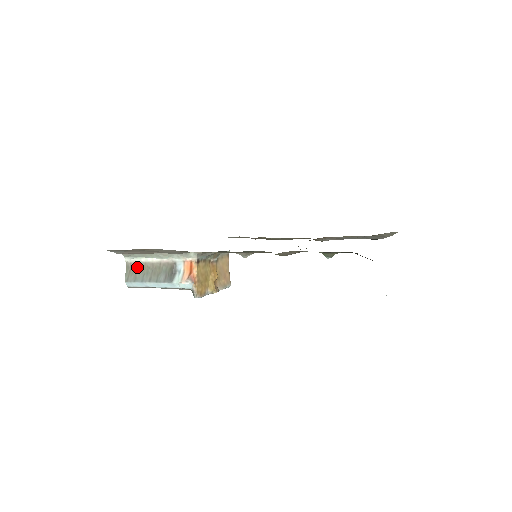
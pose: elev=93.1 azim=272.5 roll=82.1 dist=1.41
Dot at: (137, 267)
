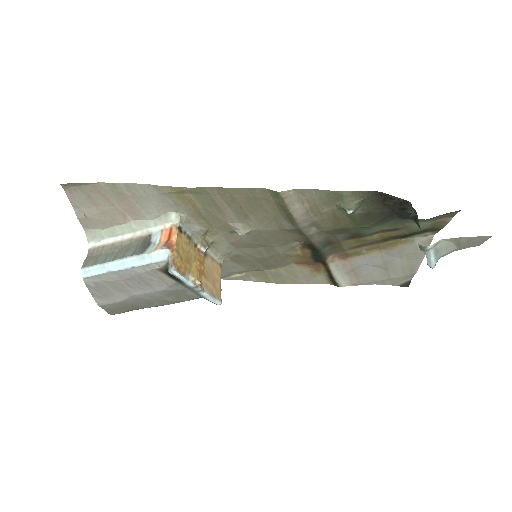
Dot at: (101, 251)
